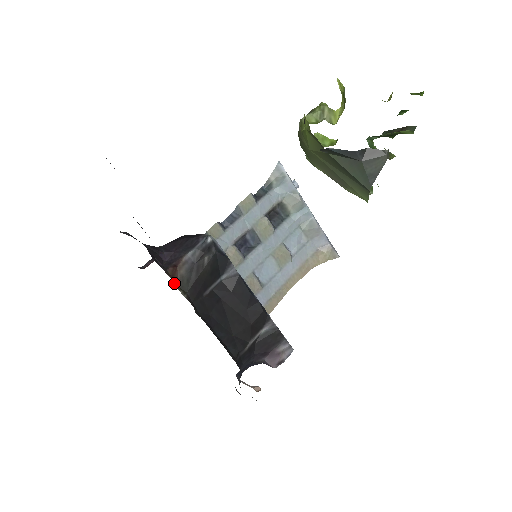
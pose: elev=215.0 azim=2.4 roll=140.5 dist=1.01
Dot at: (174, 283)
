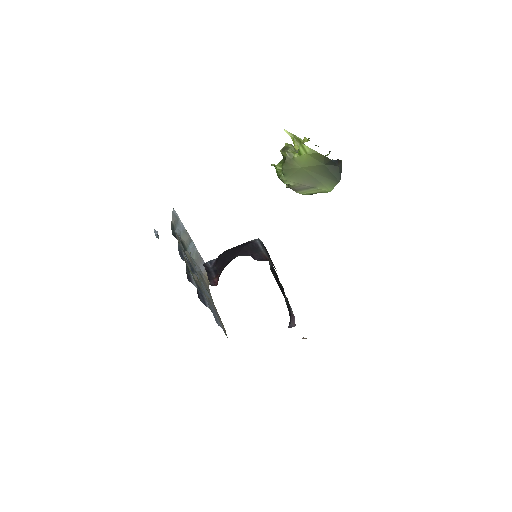
Dot at: occluded
